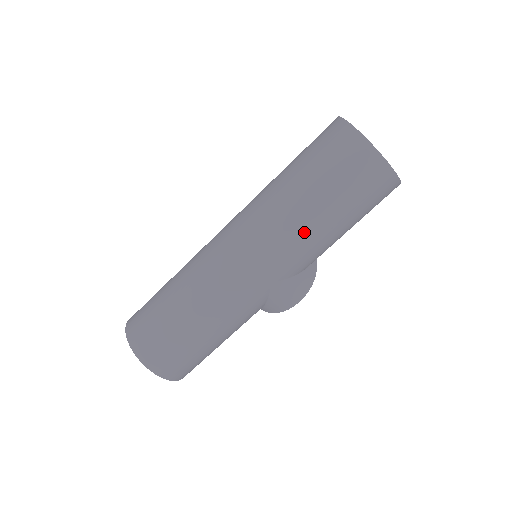
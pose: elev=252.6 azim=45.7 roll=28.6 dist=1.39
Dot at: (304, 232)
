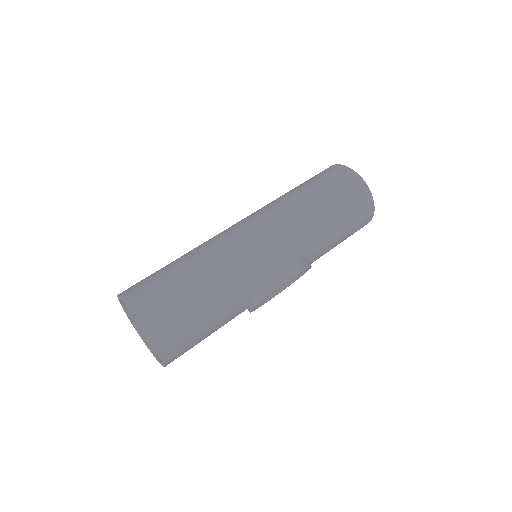
Dot at: (295, 206)
